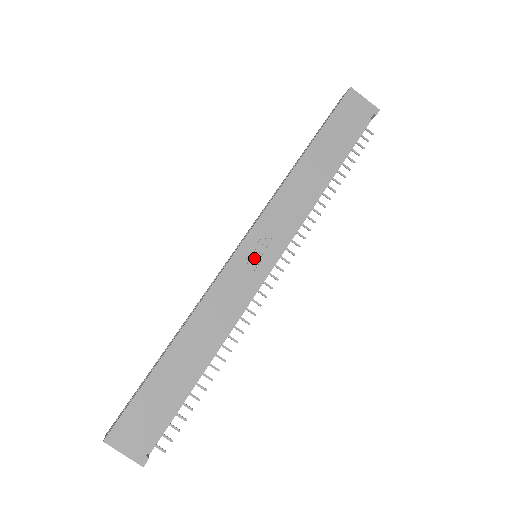
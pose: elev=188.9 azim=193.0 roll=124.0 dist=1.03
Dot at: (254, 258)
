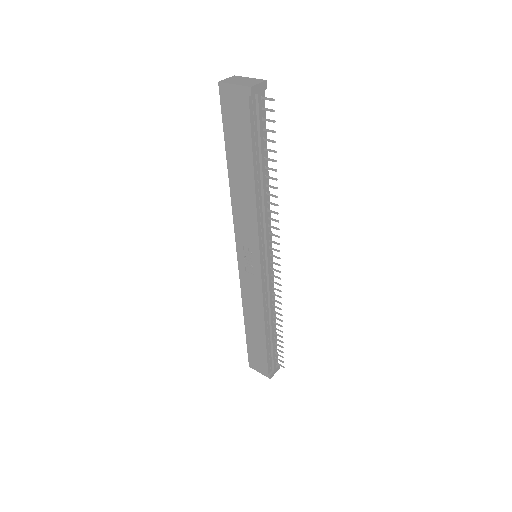
Dot at: (249, 265)
